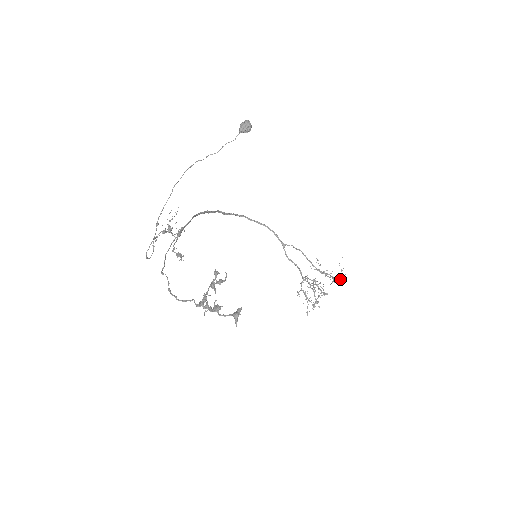
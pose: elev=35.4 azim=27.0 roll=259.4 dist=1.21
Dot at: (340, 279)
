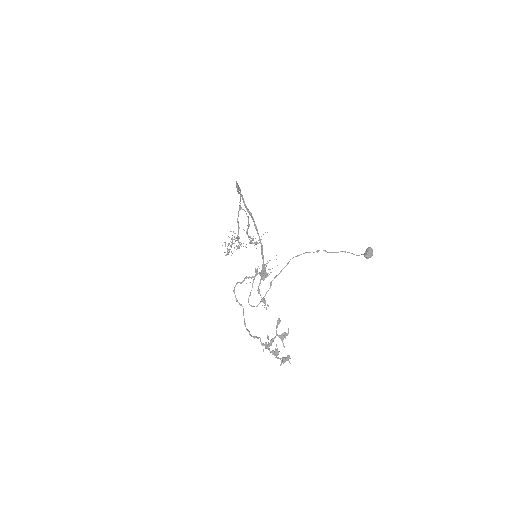
Dot at: (255, 244)
